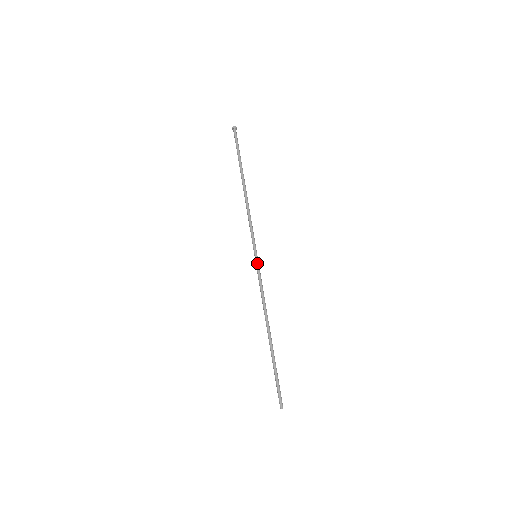
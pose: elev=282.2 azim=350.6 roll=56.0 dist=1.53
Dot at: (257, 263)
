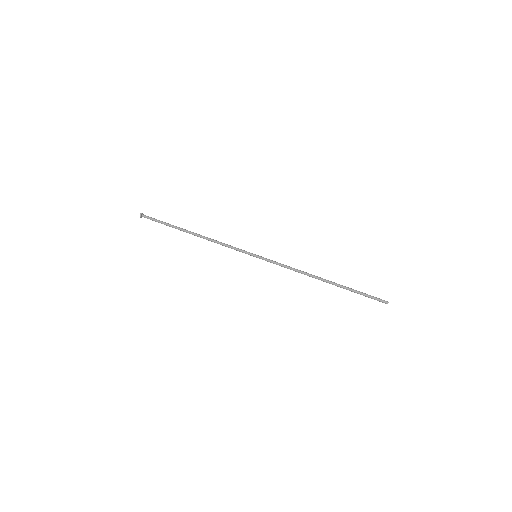
Dot at: (262, 258)
